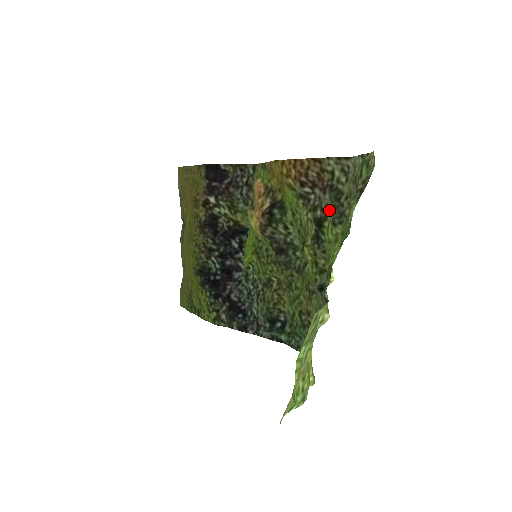
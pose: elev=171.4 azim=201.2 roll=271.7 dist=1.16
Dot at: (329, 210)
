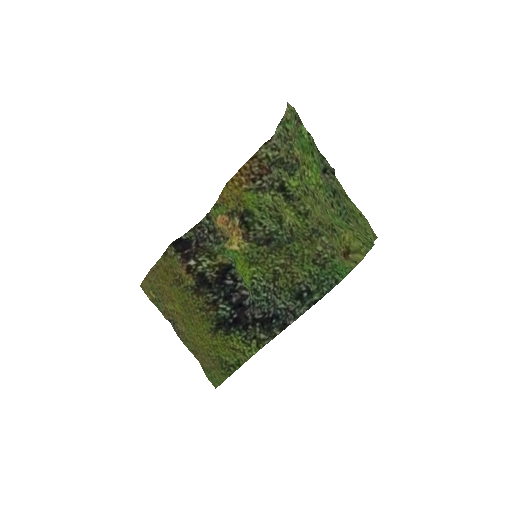
Dot at: (282, 176)
